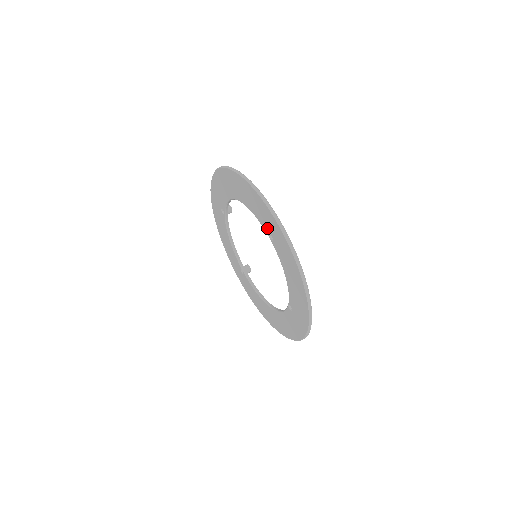
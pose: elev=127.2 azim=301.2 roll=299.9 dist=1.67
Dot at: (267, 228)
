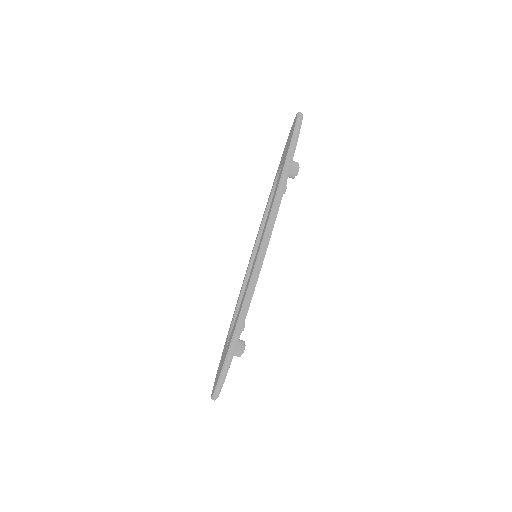
Dot at: occluded
